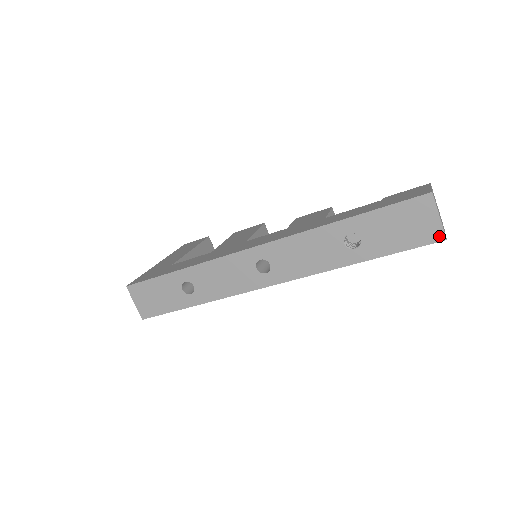
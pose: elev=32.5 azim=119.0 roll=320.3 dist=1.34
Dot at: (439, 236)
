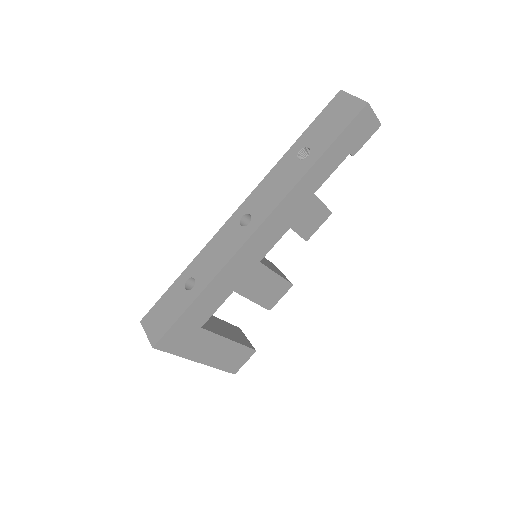
Dot at: (361, 105)
